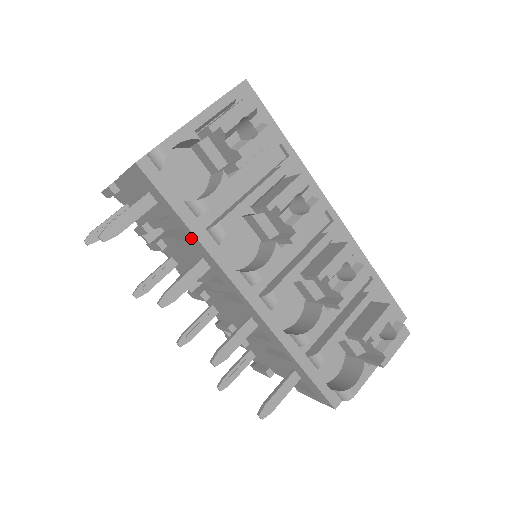
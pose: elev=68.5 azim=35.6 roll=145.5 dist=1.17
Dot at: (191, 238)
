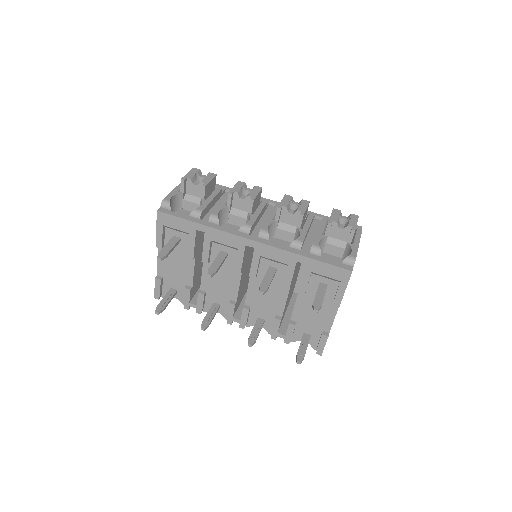
Dot at: occluded
